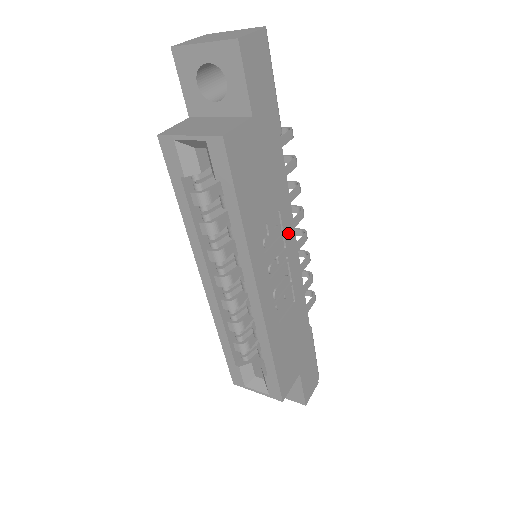
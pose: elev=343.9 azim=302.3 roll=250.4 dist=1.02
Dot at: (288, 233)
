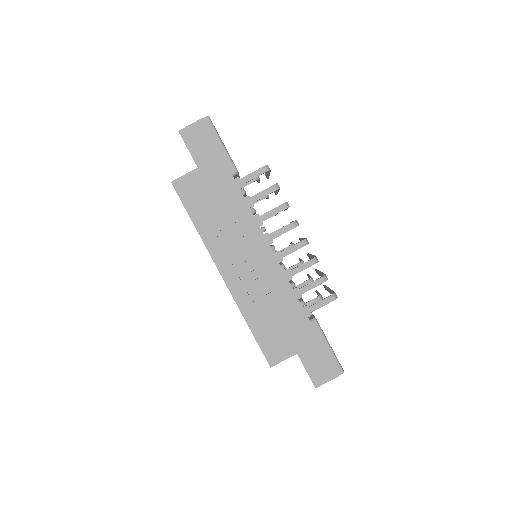
Dot at: (255, 237)
